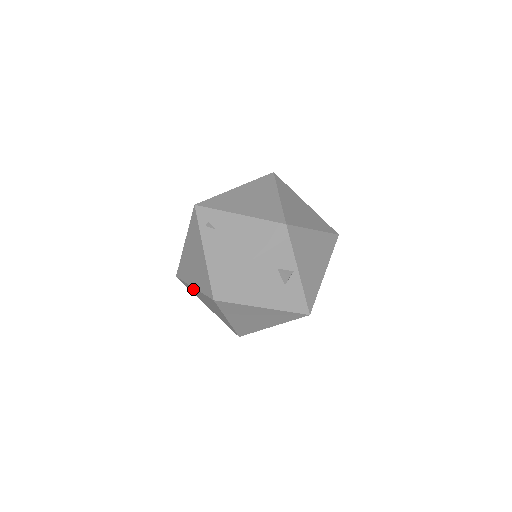
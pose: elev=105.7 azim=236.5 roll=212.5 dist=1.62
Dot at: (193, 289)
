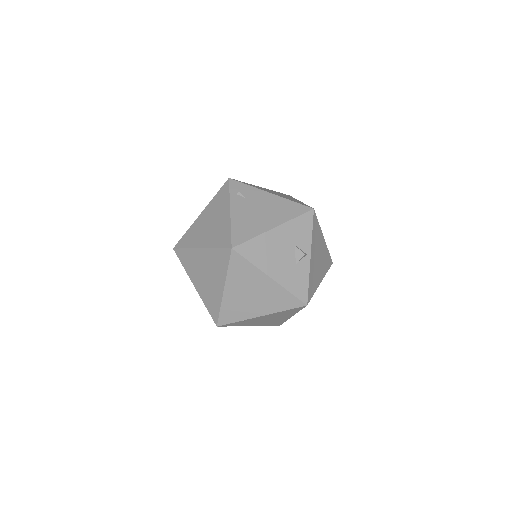
Dot at: (195, 255)
